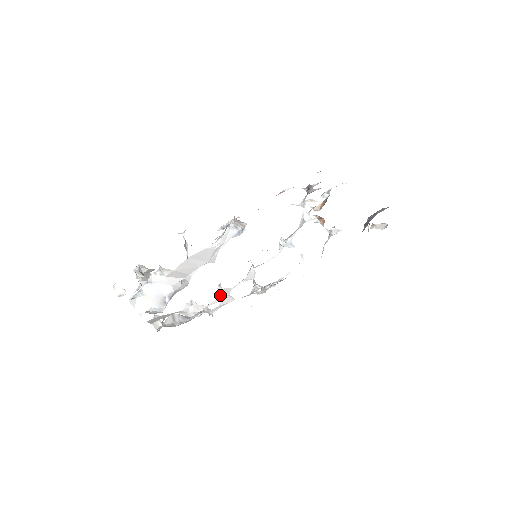
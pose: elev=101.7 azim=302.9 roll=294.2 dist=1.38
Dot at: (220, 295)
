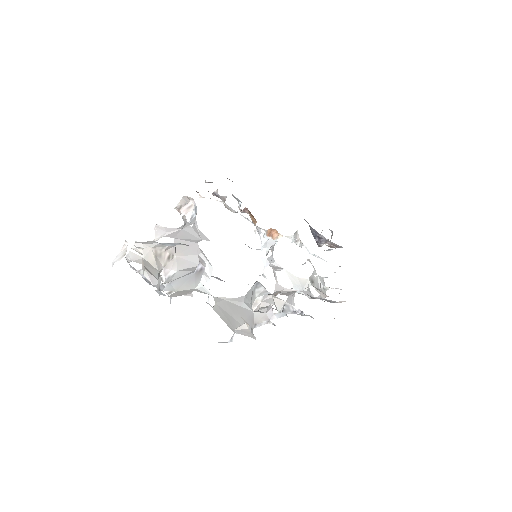
Dot at: occluded
